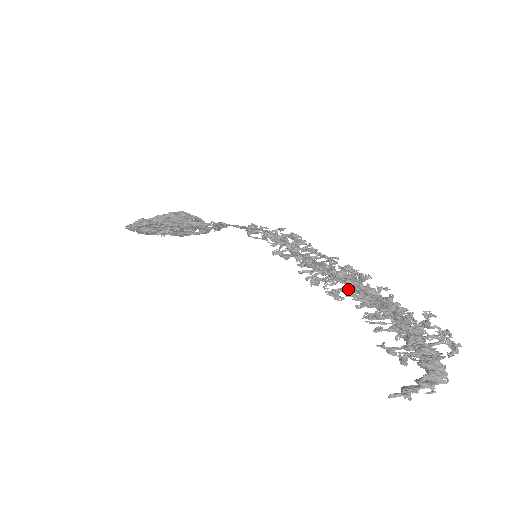
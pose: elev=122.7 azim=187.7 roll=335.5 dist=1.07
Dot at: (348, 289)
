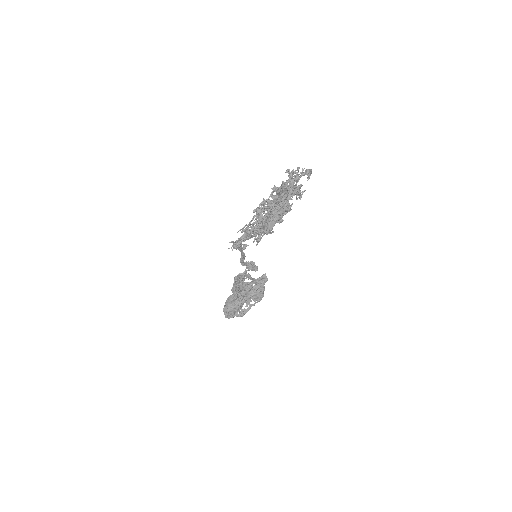
Dot at: (257, 213)
